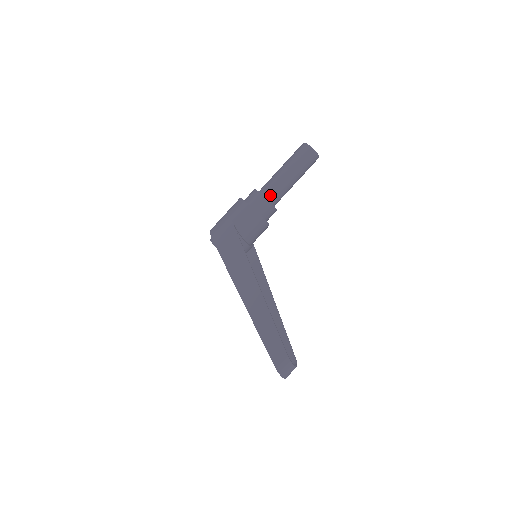
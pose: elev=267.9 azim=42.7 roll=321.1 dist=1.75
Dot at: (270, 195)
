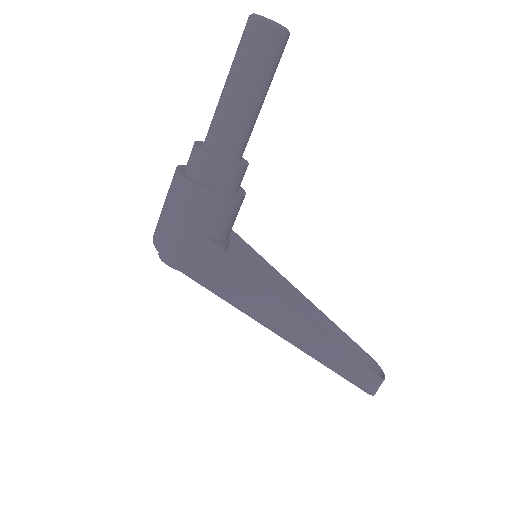
Dot at: (236, 151)
